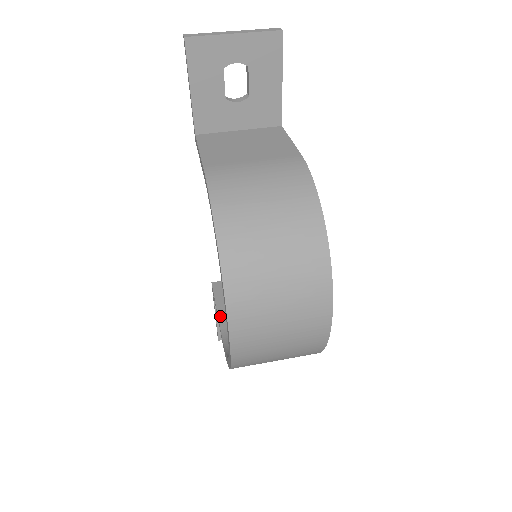
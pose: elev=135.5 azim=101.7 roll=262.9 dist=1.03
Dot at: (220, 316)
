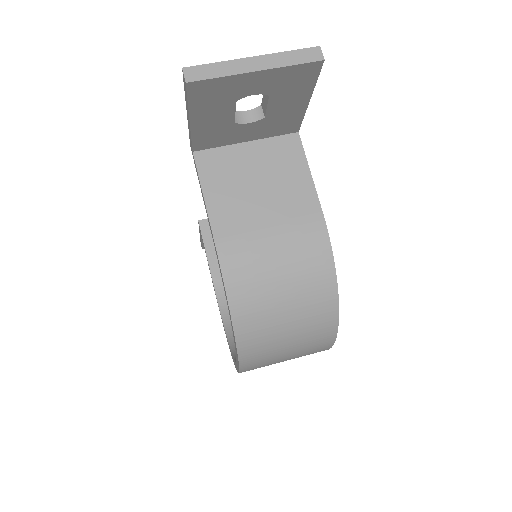
Dot at: (212, 268)
